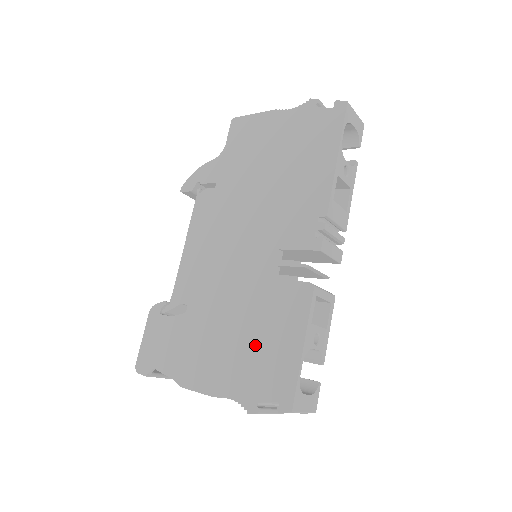
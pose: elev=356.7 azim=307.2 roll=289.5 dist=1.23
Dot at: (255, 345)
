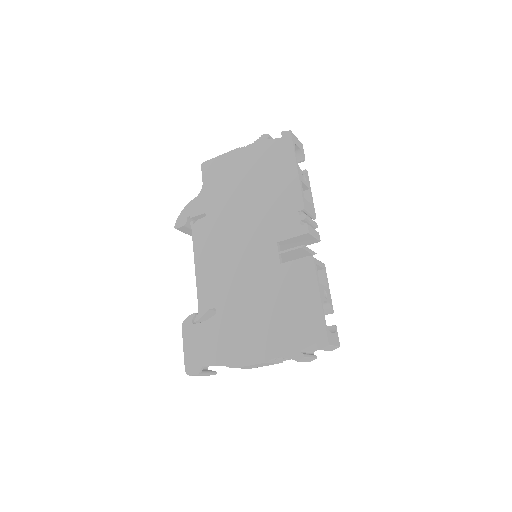
Dot at: (284, 313)
